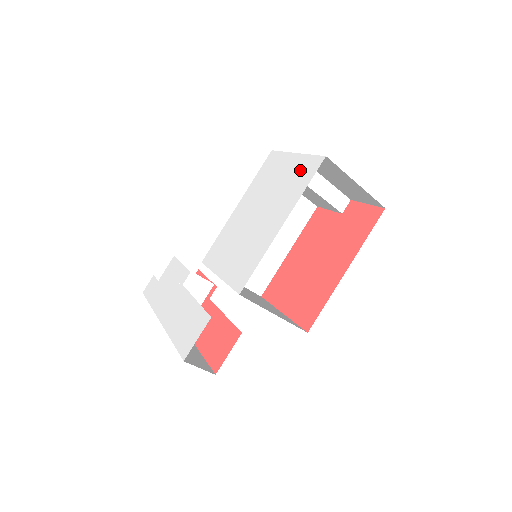
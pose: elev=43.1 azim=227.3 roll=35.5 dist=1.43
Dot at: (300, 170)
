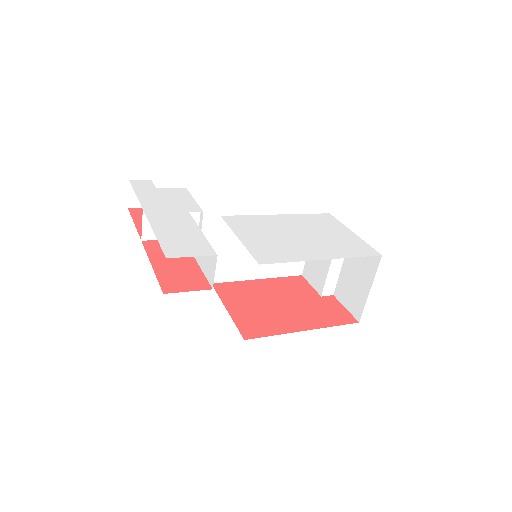
Dot at: (355, 244)
